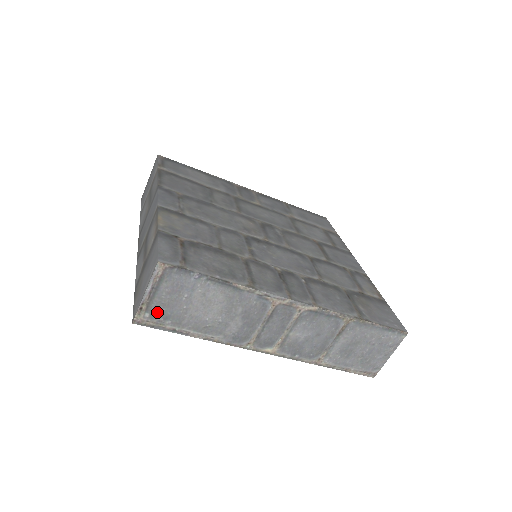
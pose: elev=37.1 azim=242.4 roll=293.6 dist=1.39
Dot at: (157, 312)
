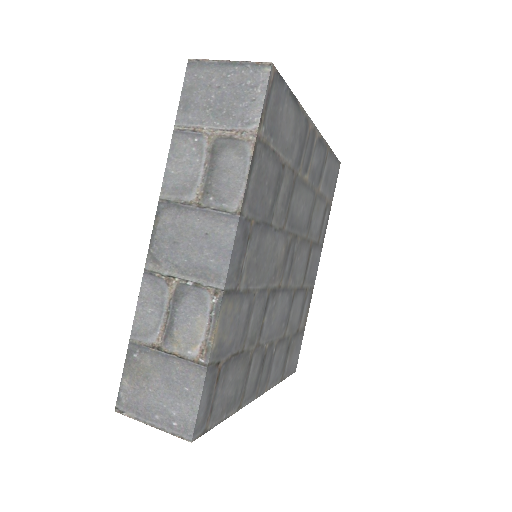
Dot at: occluded
